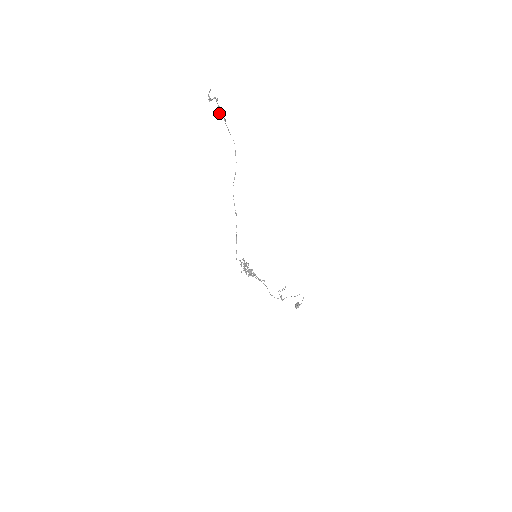
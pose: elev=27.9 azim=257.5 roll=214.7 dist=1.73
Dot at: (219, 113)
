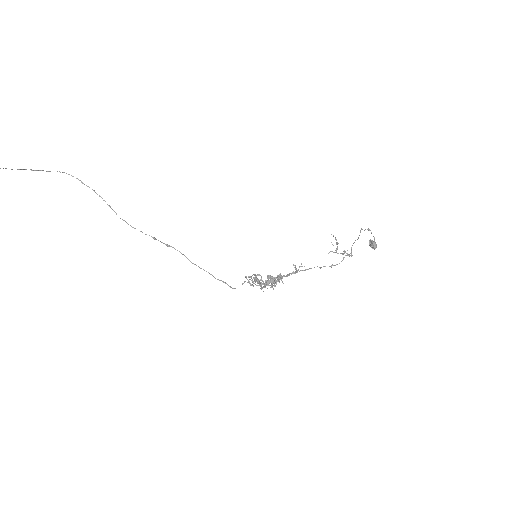
Dot at: out of frame
